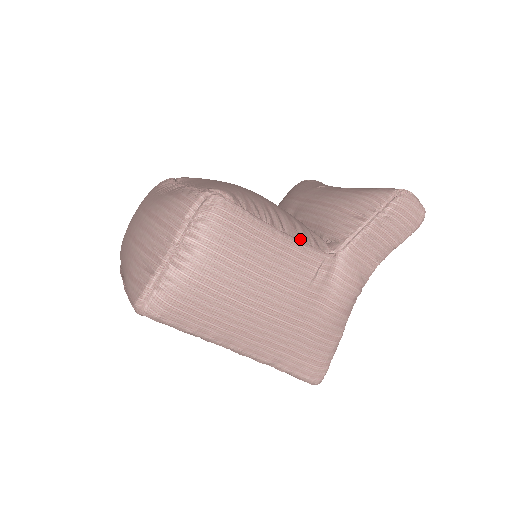
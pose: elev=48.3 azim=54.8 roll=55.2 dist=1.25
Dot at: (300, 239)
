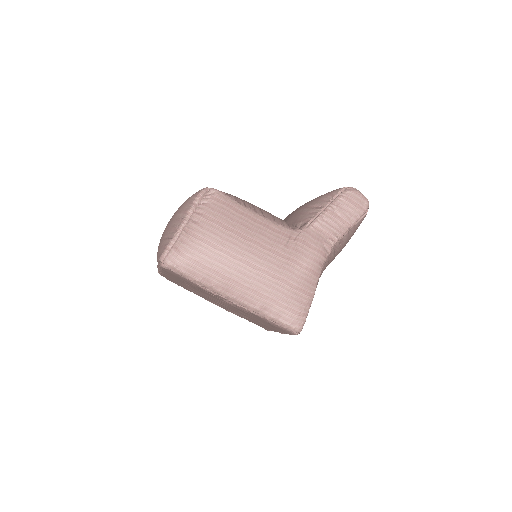
Dot at: occluded
